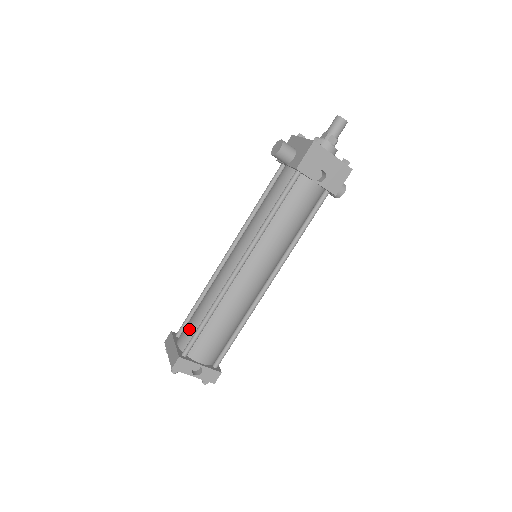
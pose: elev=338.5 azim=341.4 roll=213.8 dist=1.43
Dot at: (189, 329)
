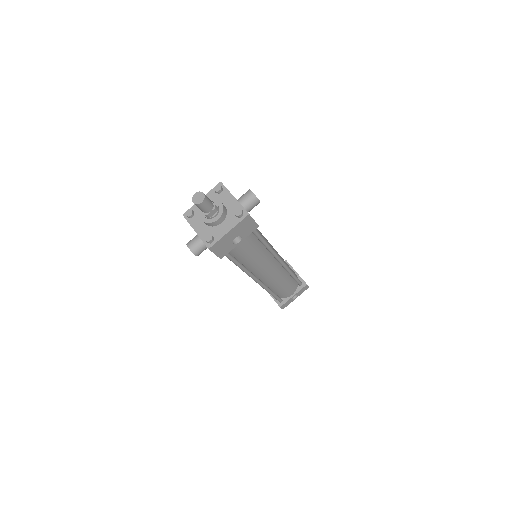
Dot at: occluded
